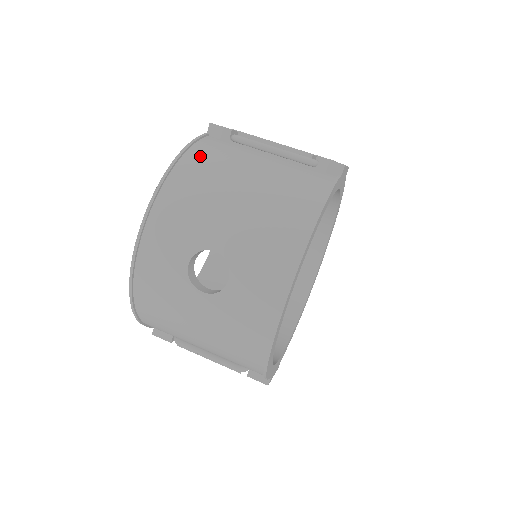
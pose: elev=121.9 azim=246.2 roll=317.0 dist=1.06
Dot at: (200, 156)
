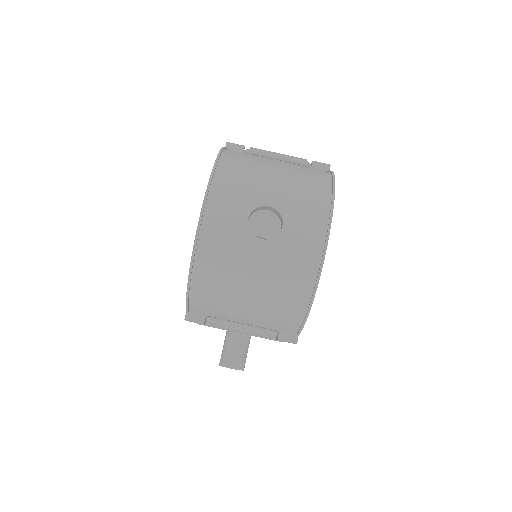
Dot at: (234, 154)
